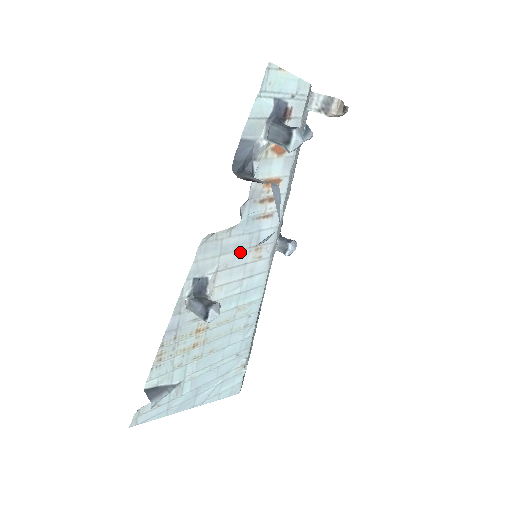
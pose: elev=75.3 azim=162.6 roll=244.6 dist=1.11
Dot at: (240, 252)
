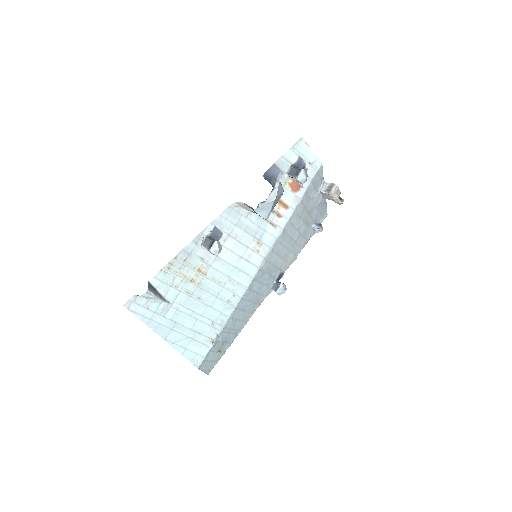
Dot at: (248, 235)
